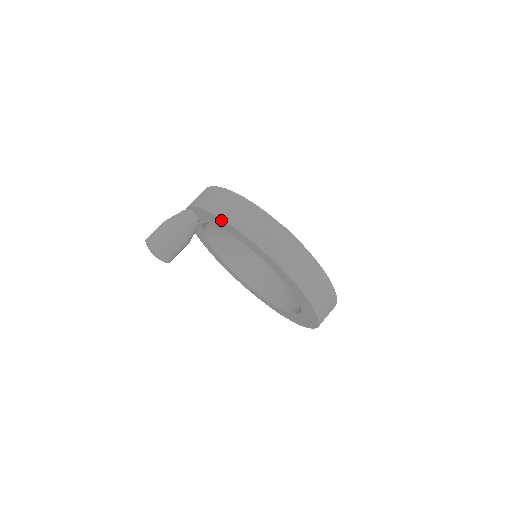
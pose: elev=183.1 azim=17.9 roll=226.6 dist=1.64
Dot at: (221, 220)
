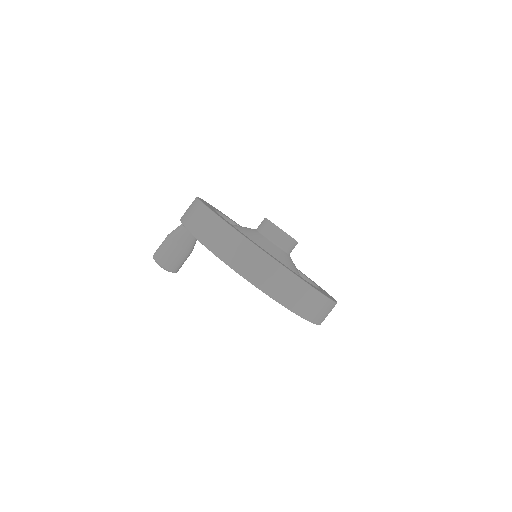
Dot at: occluded
